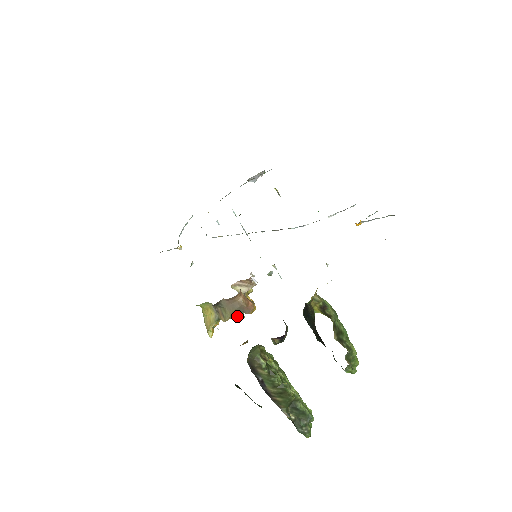
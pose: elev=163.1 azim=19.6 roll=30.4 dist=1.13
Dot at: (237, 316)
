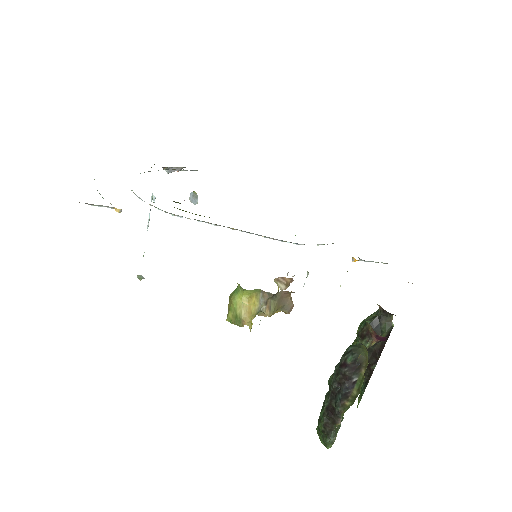
Dot at: (262, 314)
